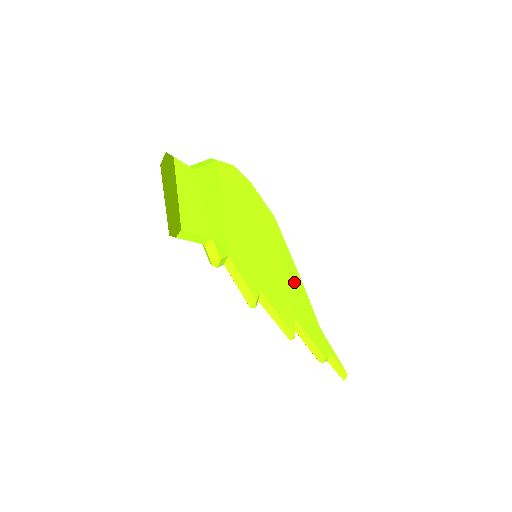
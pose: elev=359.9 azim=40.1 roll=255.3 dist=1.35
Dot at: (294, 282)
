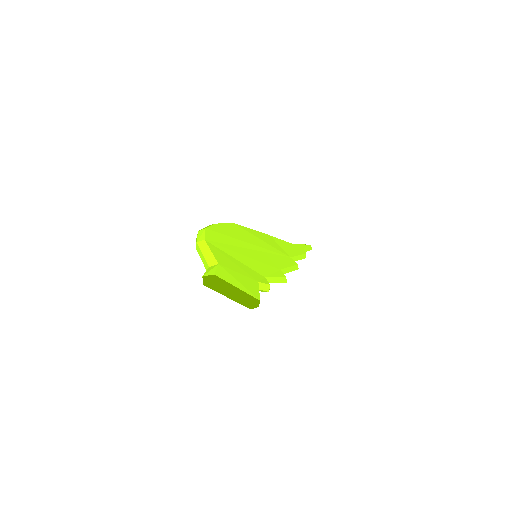
Dot at: (270, 241)
